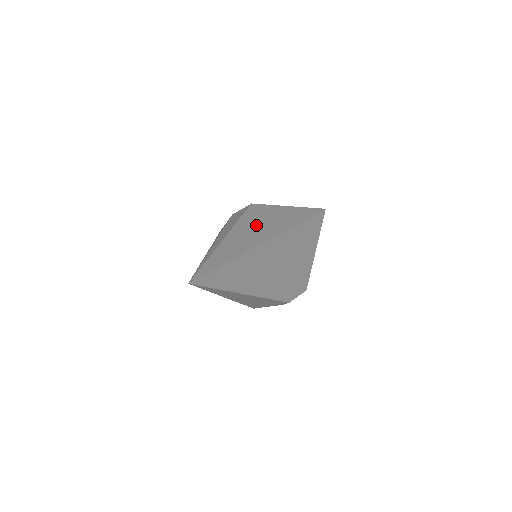
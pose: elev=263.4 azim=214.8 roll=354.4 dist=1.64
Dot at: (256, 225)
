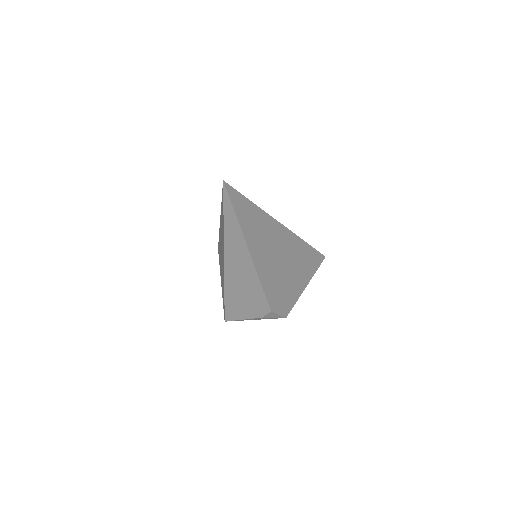
Dot at: occluded
